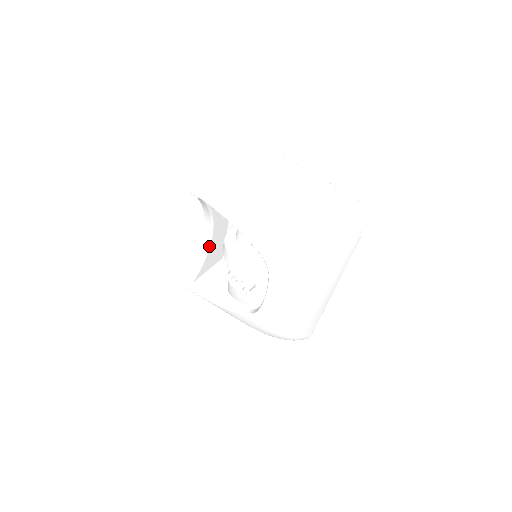
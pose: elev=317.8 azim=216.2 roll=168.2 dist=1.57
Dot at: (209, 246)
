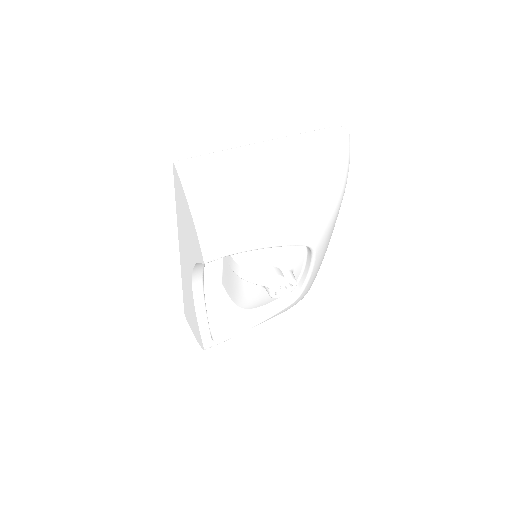
Dot at: (204, 294)
